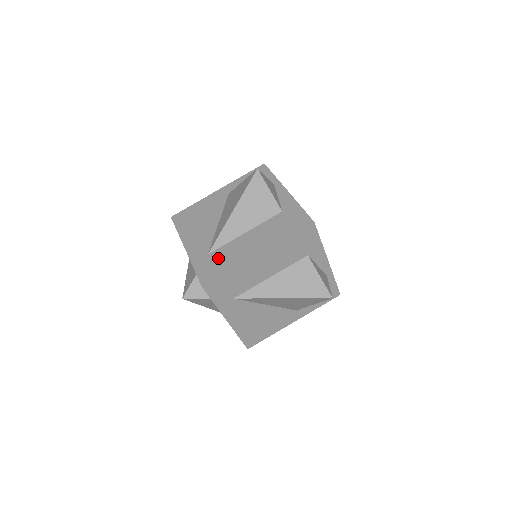
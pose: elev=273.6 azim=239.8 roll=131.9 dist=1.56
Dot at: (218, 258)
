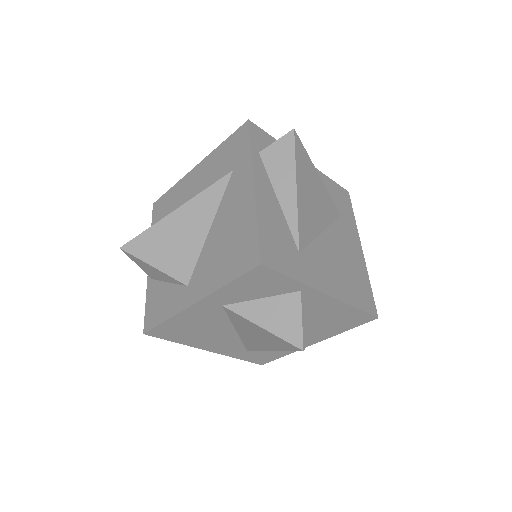
Dot at: (264, 352)
